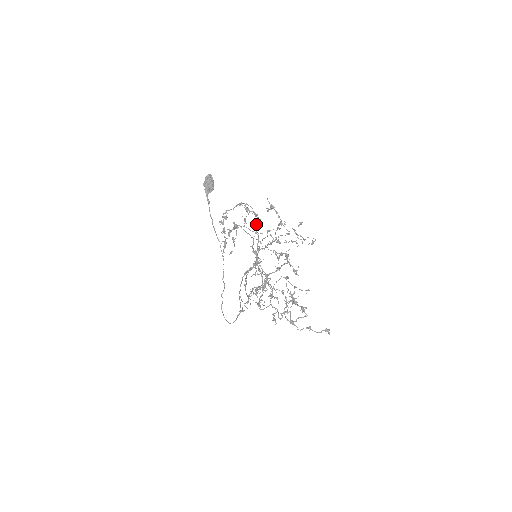
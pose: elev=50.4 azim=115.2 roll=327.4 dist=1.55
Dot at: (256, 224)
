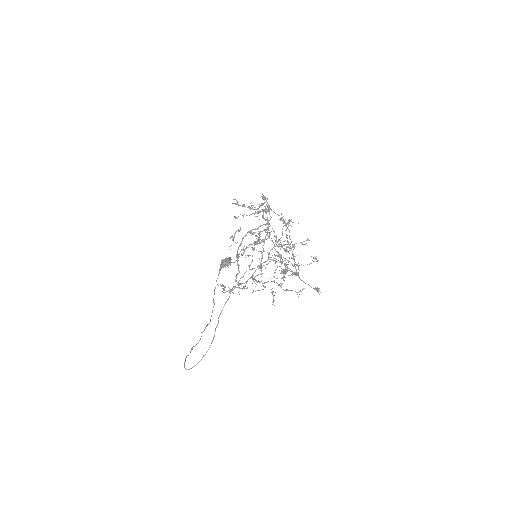
Dot at: occluded
